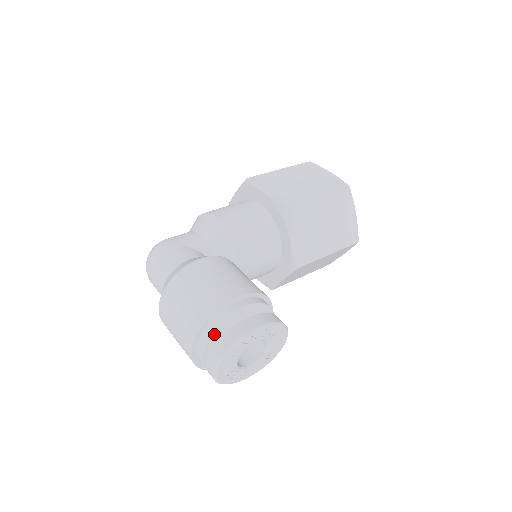
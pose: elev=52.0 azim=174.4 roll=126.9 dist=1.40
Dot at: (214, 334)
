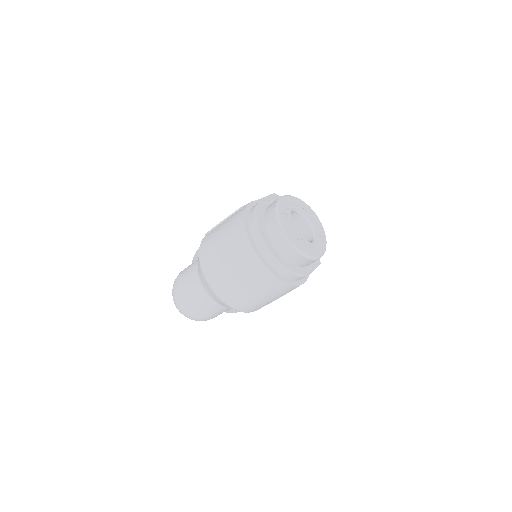
Dot at: (259, 223)
